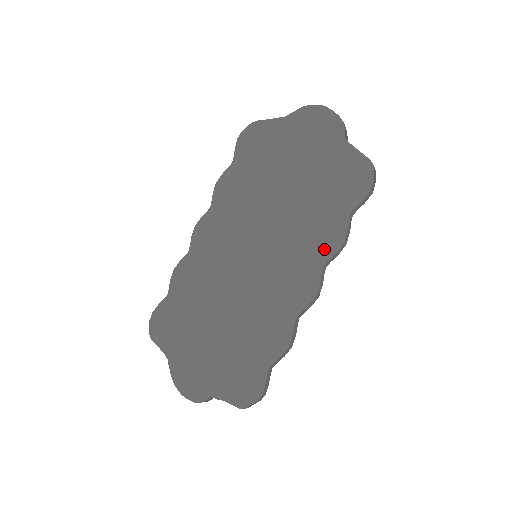
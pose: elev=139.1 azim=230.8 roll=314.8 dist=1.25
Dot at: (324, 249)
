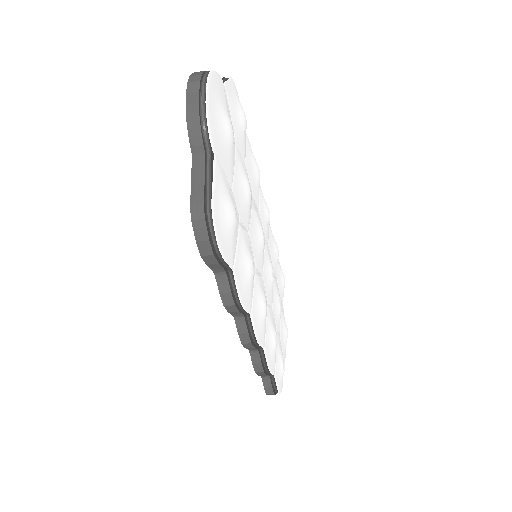
Dot at: occluded
